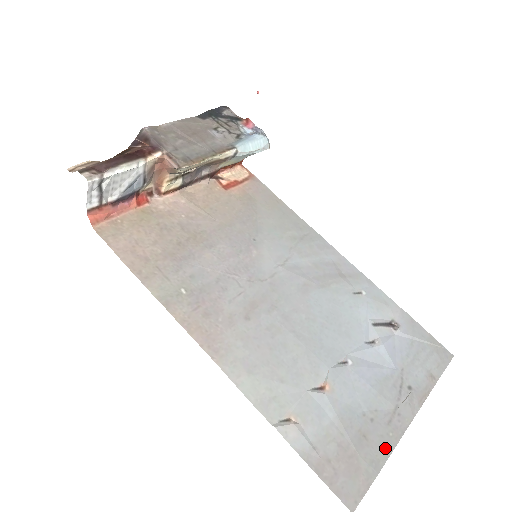
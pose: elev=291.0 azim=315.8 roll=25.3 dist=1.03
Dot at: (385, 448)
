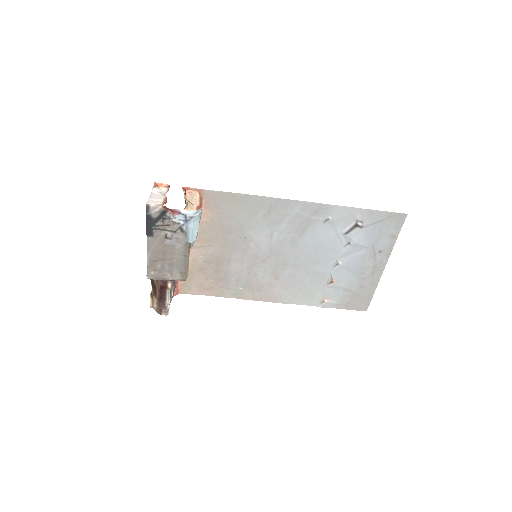
Dot at: (374, 285)
